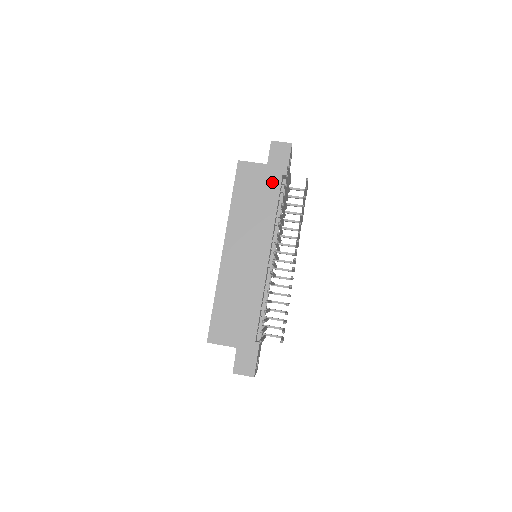
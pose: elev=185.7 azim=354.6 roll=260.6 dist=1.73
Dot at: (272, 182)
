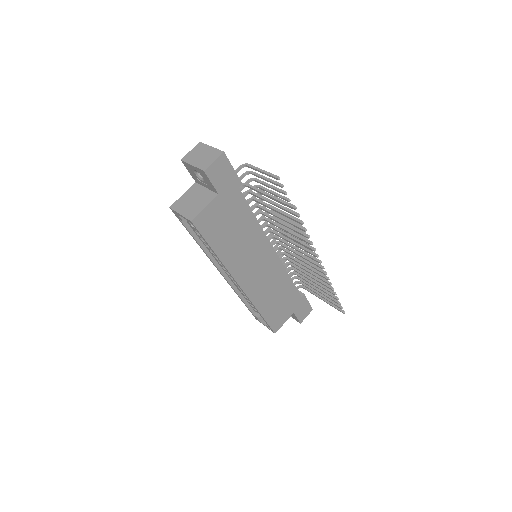
Dot at: (235, 203)
